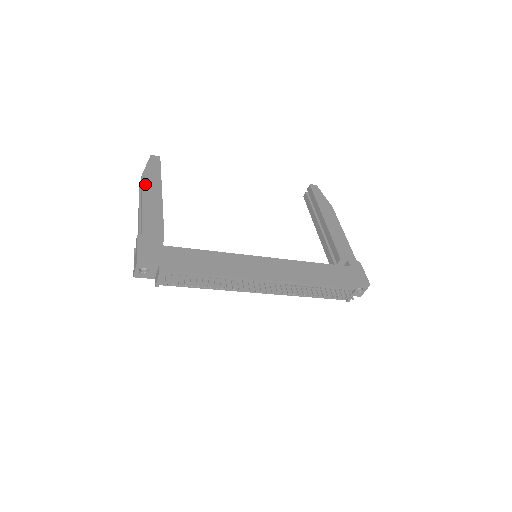
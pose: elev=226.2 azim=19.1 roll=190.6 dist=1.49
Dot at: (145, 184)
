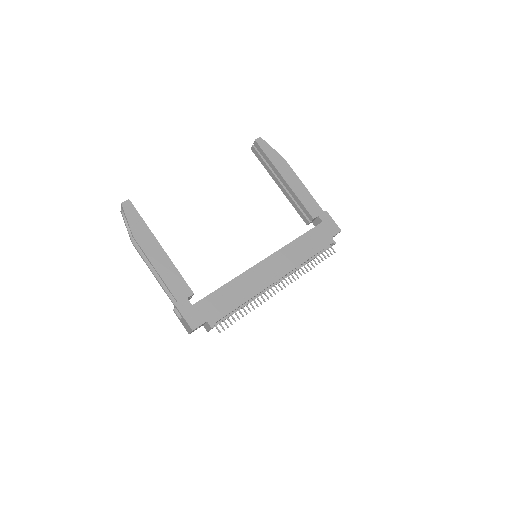
Dot at: (142, 245)
